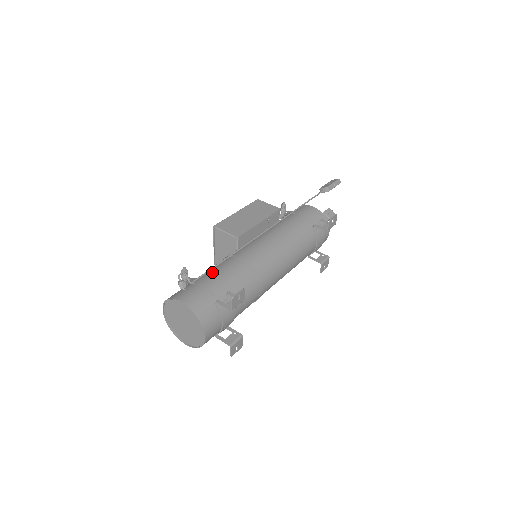
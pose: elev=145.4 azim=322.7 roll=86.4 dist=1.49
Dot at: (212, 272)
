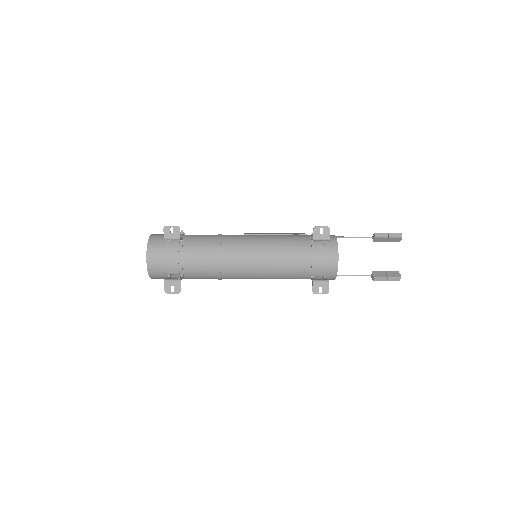
Dot at: occluded
